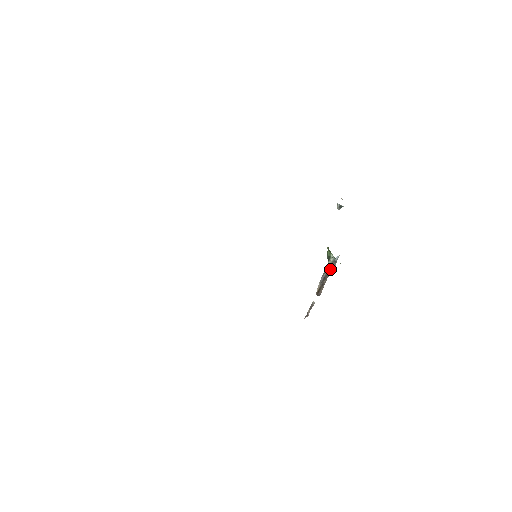
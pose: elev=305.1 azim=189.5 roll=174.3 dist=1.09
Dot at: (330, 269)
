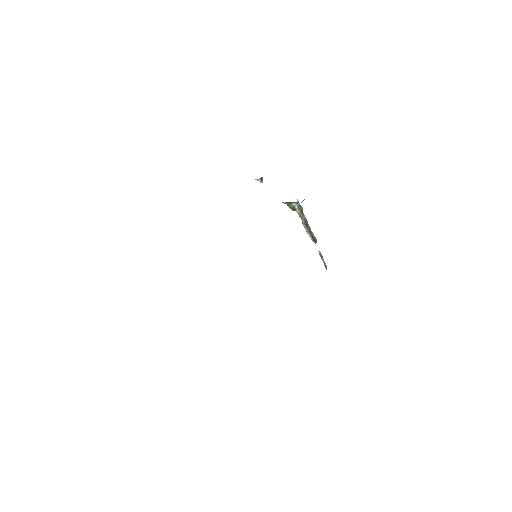
Dot at: (302, 215)
